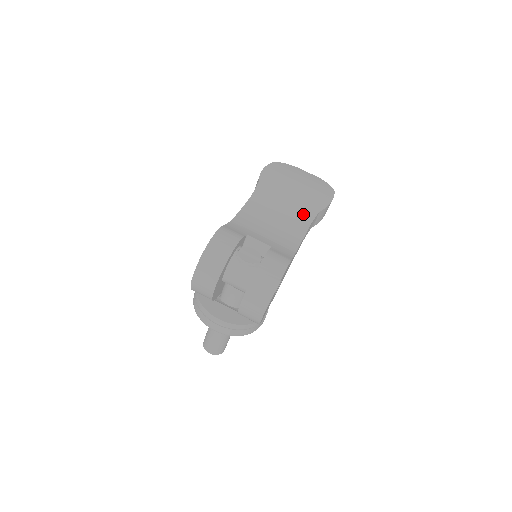
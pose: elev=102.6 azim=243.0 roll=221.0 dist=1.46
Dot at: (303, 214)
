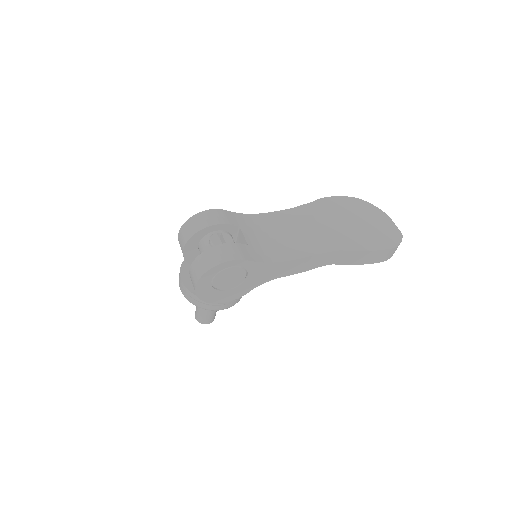
Dot at: (321, 243)
